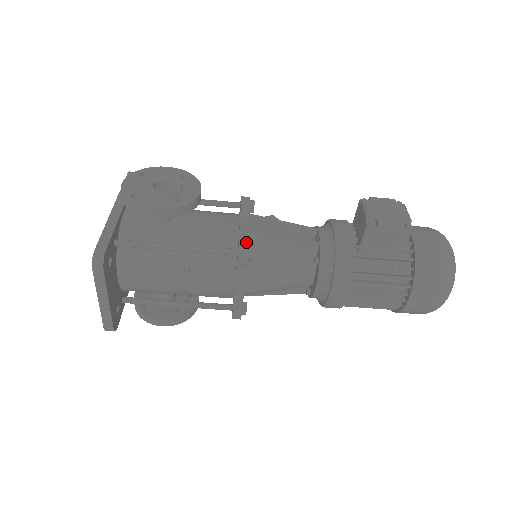
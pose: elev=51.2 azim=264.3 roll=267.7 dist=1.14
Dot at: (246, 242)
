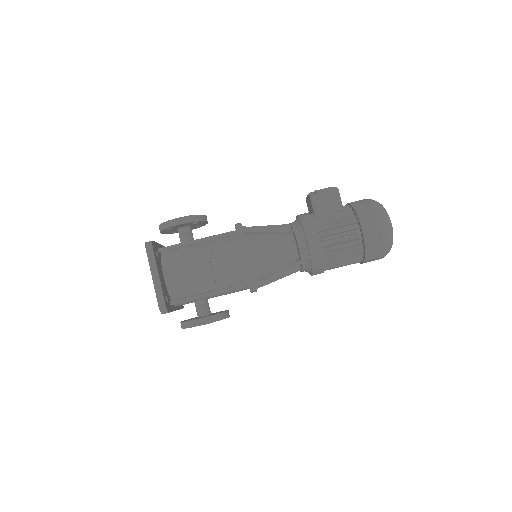
Dot at: (239, 223)
